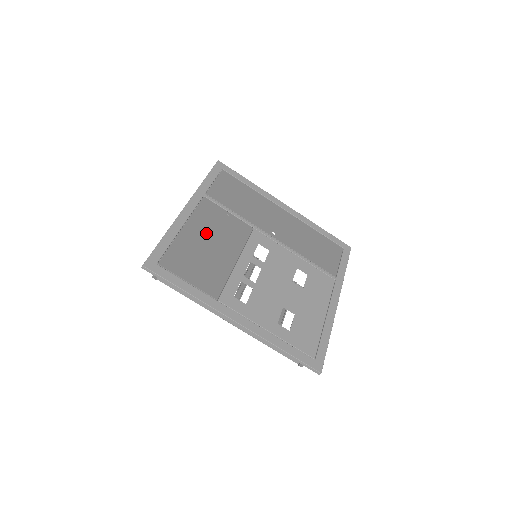
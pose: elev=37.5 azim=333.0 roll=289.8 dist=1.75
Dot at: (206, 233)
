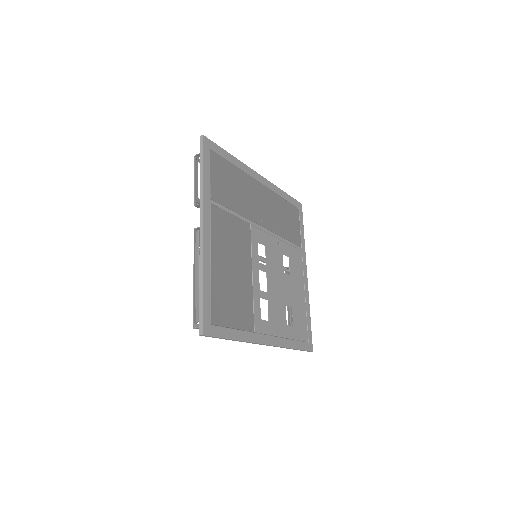
Dot at: (226, 256)
